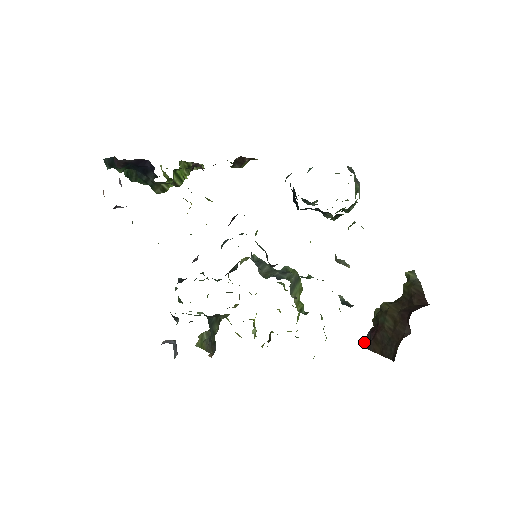
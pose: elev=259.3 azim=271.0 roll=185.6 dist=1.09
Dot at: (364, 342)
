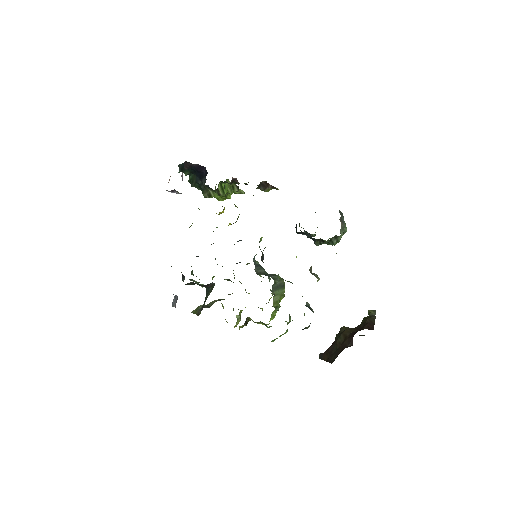
Dot at: occluded
